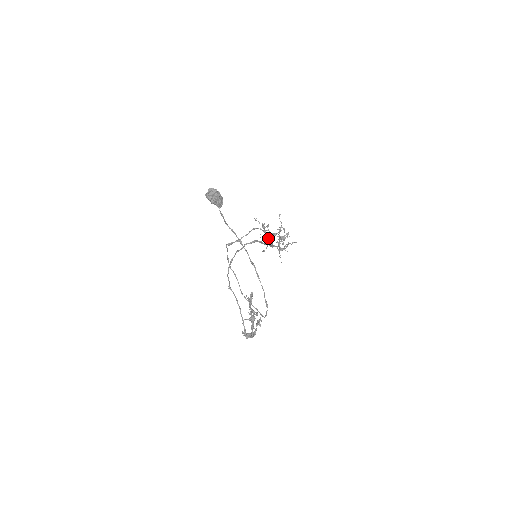
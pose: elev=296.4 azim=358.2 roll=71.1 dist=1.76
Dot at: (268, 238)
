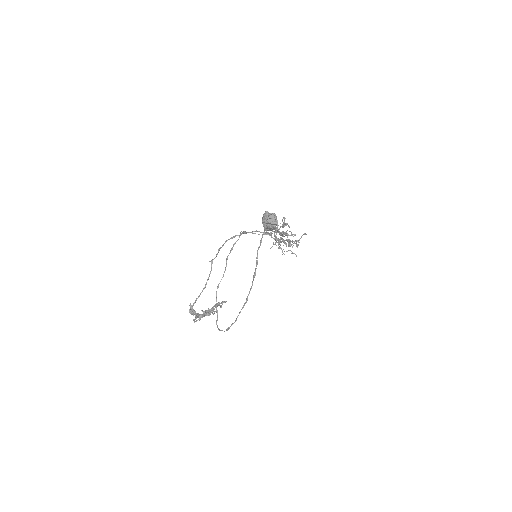
Dot at: occluded
